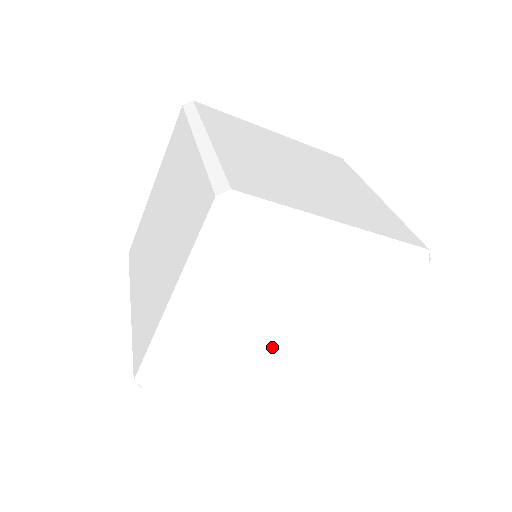
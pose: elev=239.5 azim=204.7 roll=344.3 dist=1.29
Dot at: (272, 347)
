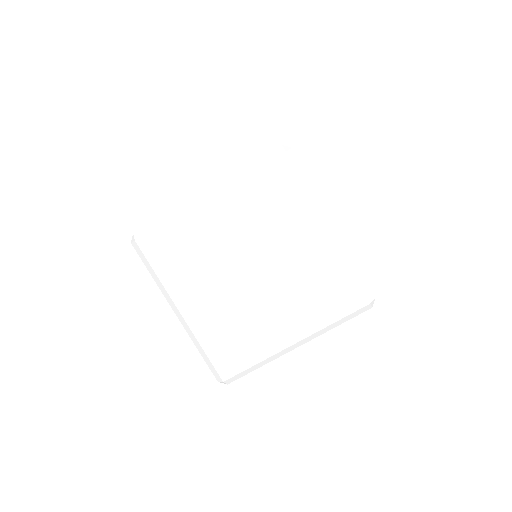
Dot at: (233, 284)
